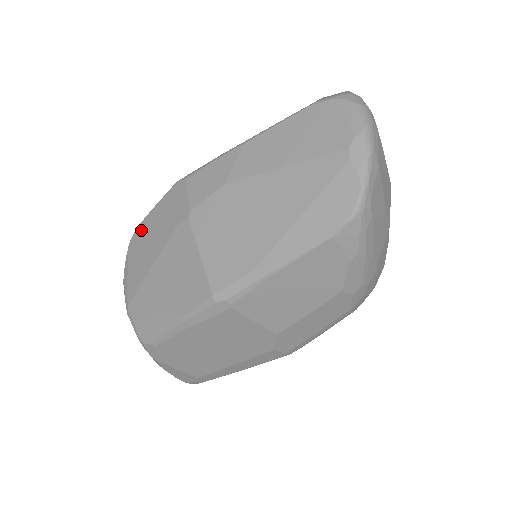
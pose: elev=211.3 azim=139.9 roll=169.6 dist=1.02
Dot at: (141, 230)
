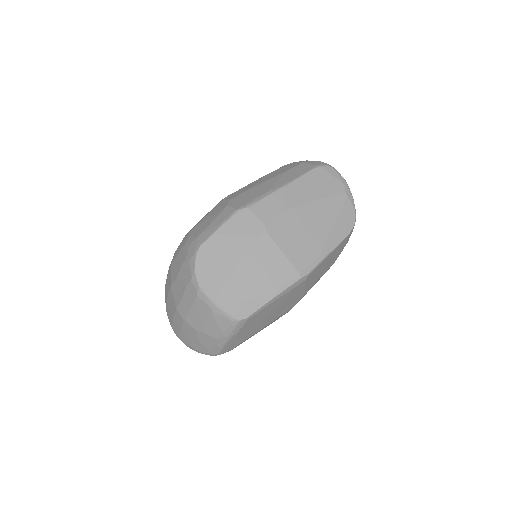
Dot at: (210, 245)
